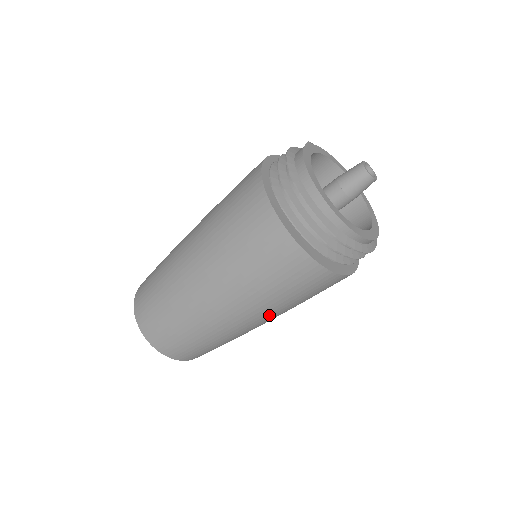
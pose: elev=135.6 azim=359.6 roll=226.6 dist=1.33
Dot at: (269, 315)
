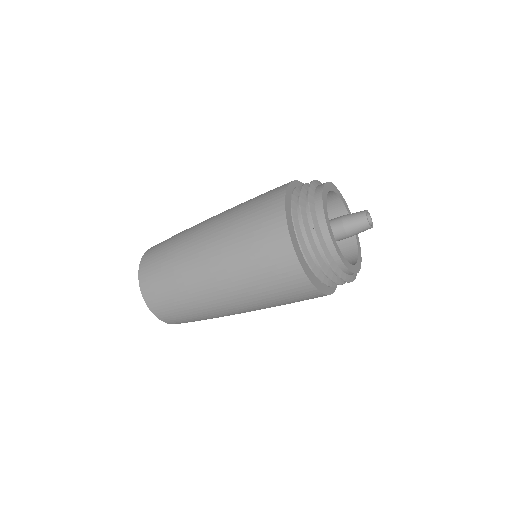
Dot at: (248, 304)
